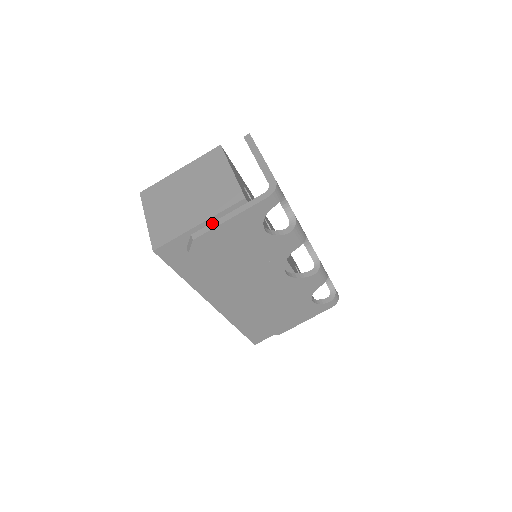
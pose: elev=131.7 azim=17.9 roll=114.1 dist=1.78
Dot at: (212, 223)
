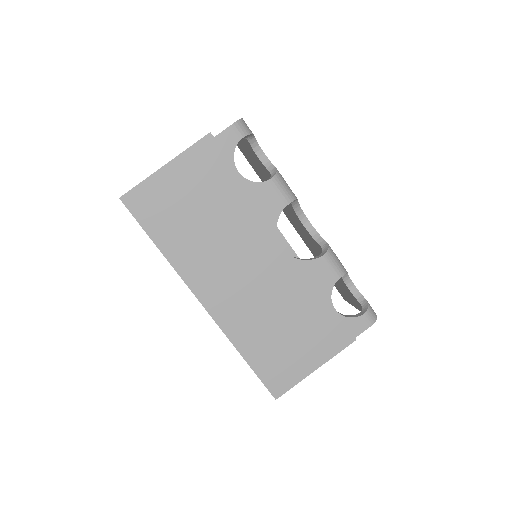
Dot at: occluded
